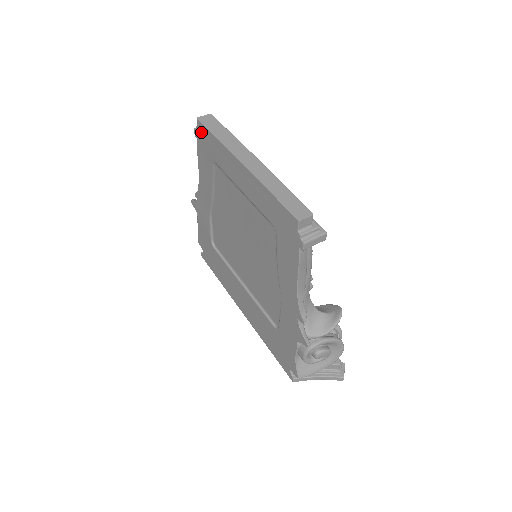
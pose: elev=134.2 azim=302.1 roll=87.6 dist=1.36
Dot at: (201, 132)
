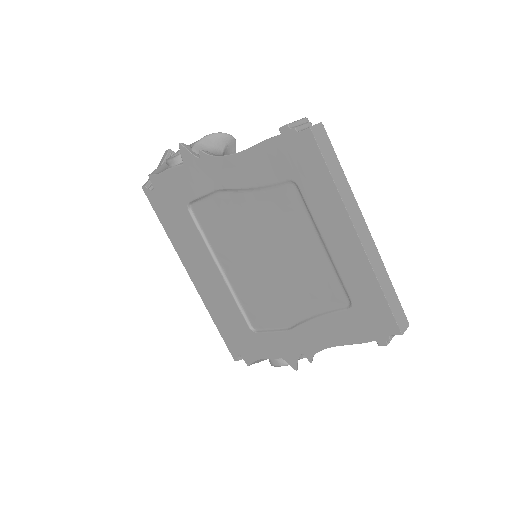
Dot at: (302, 144)
